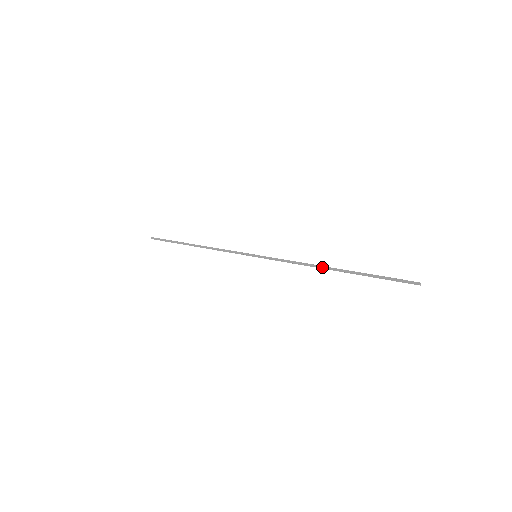
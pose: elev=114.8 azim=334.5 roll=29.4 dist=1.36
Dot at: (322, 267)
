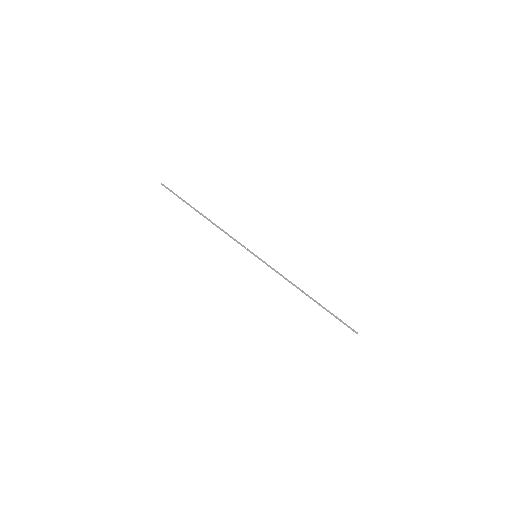
Dot at: (302, 292)
